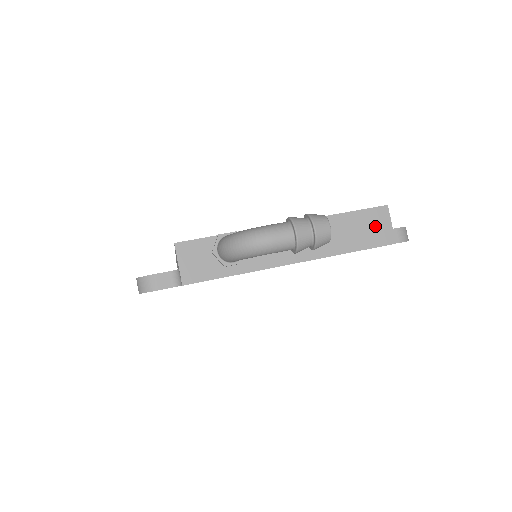
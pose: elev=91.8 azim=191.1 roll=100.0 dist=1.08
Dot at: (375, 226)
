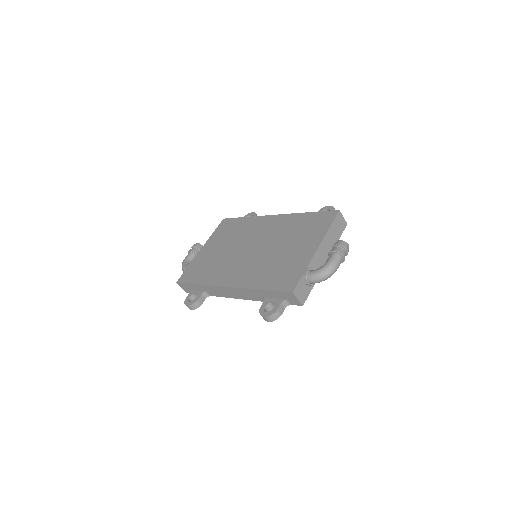
Dot at: (340, 223)
